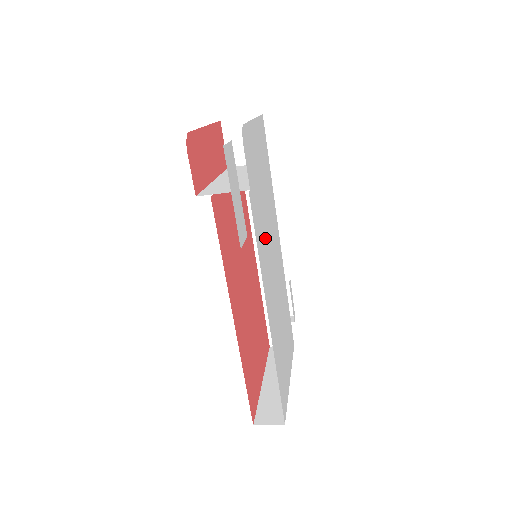
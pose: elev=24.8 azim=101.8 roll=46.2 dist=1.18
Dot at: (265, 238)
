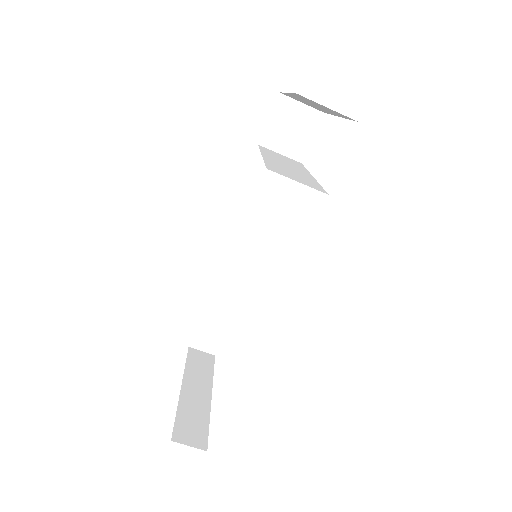
Dot at: occluded
